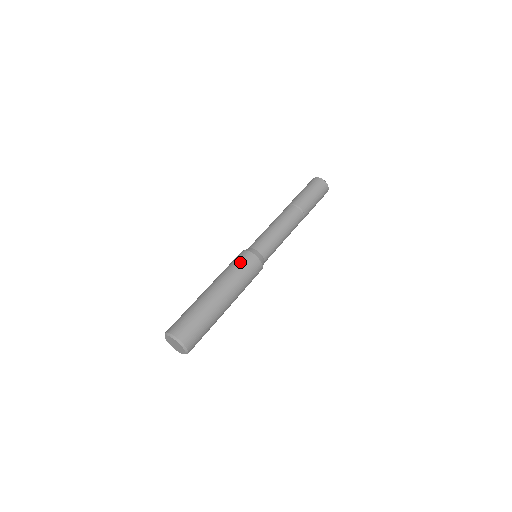
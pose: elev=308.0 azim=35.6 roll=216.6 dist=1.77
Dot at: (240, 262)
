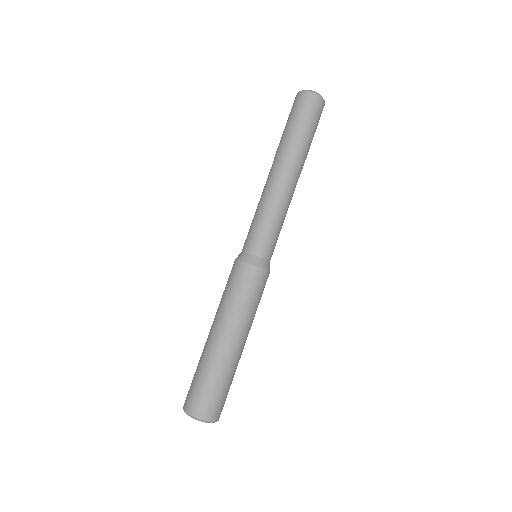
Dot at: (246, 287)
